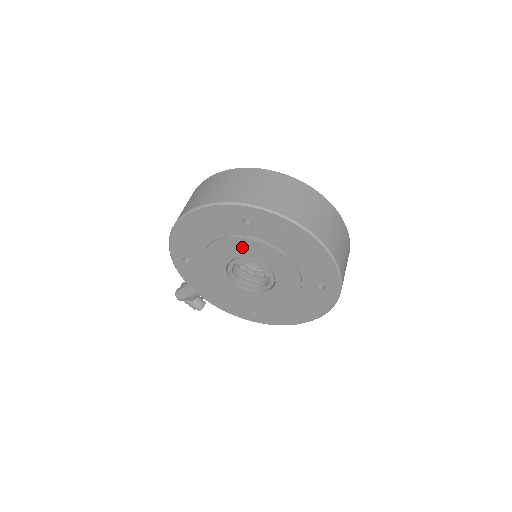
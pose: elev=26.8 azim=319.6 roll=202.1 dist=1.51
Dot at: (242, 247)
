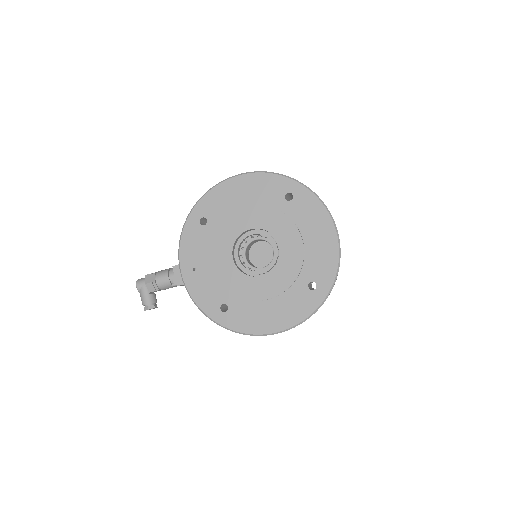
Dot at: (269, 218)
